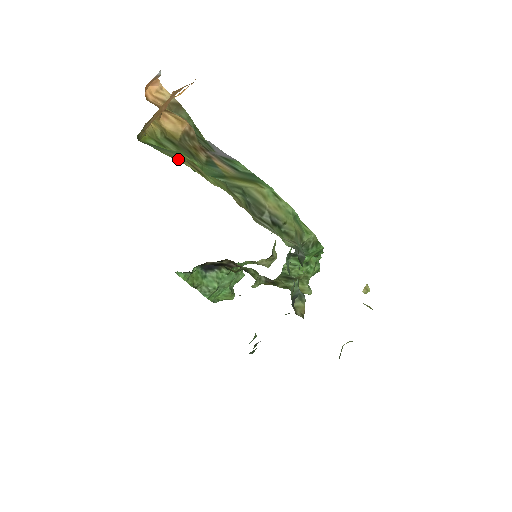
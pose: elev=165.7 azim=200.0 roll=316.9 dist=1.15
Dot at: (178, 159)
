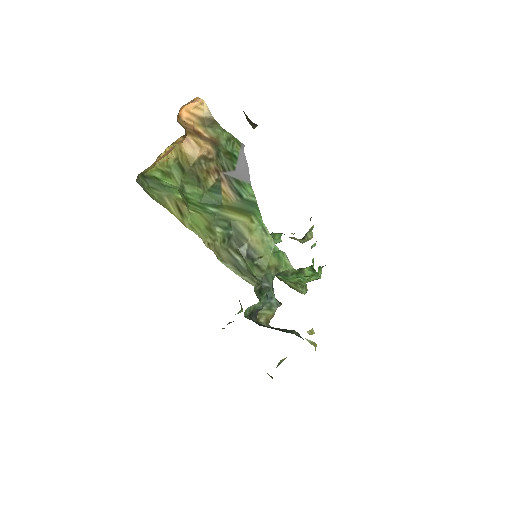
Dot at: (165, 200)
